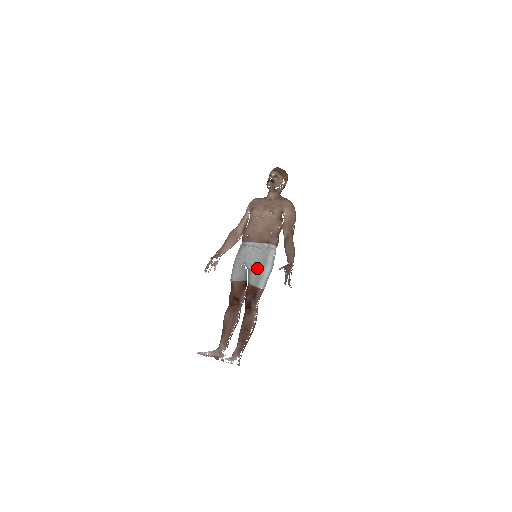
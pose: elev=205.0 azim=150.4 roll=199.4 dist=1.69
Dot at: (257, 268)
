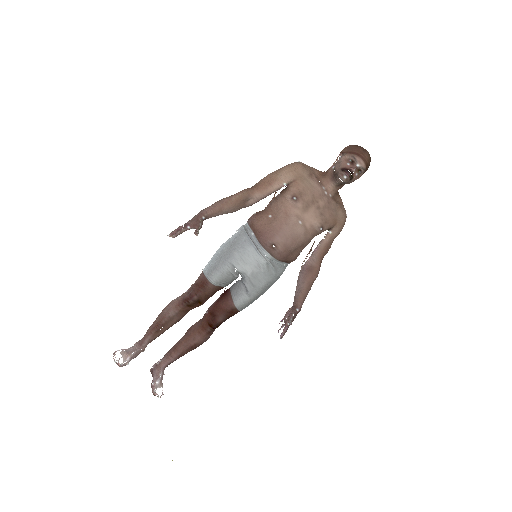
Dot at: (257, 293)
